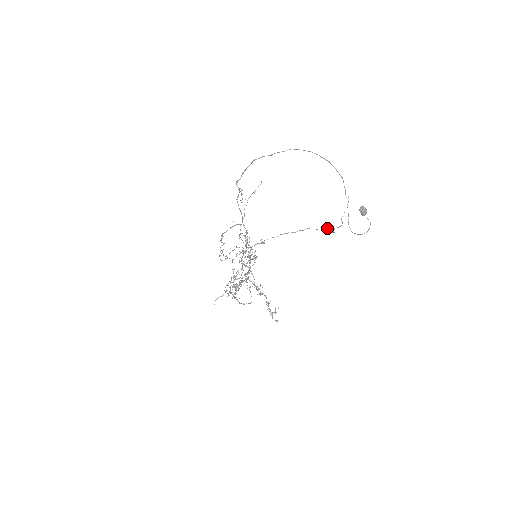
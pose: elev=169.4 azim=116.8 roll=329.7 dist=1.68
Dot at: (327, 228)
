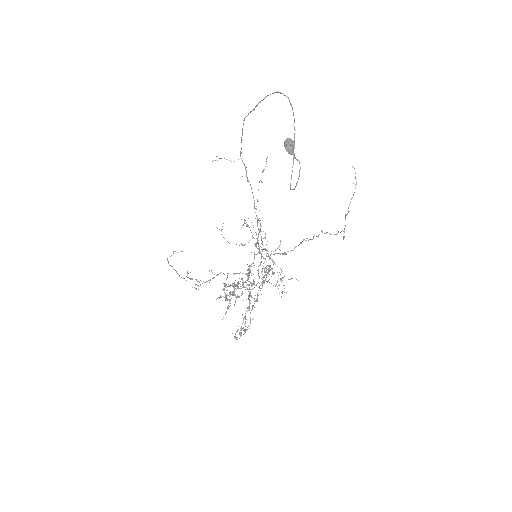
Dot at: occluded
